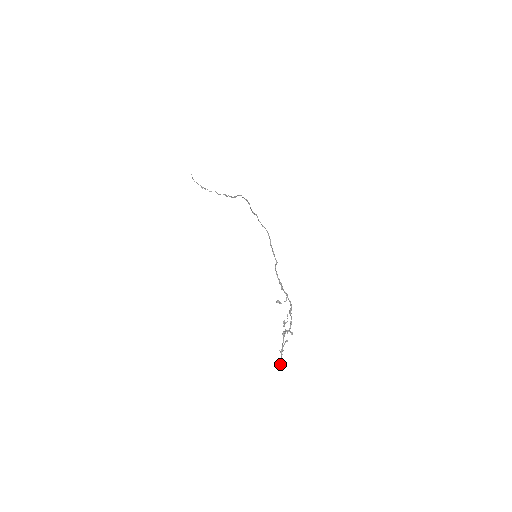
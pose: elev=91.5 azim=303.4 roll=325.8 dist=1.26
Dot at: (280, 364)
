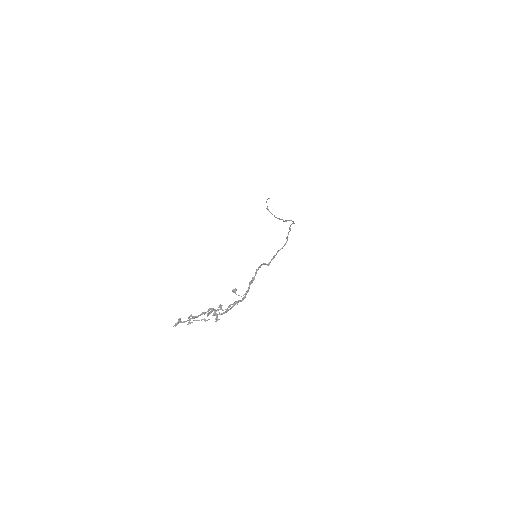
Dot at: (178, 323)
